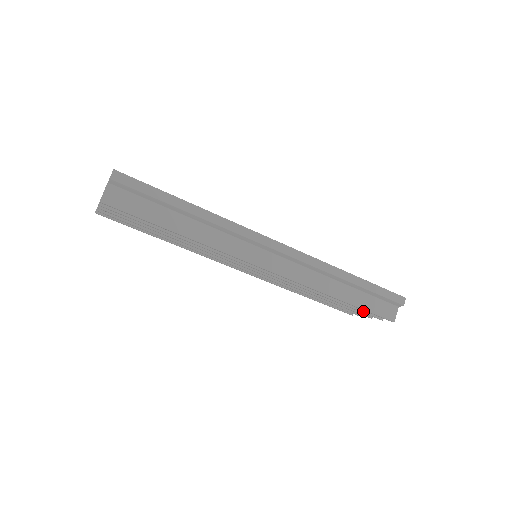
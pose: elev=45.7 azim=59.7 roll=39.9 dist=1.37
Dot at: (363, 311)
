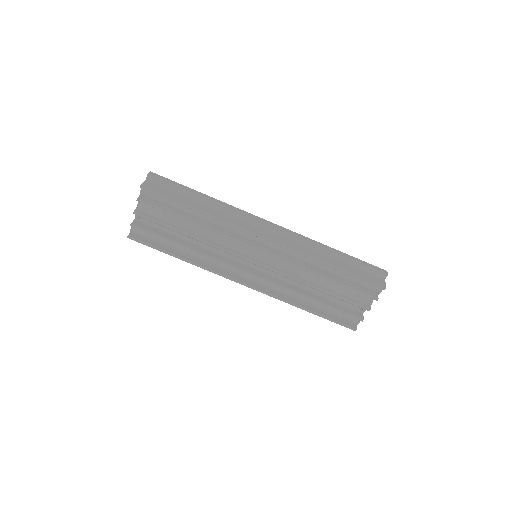
Dot at: (357, 289)
